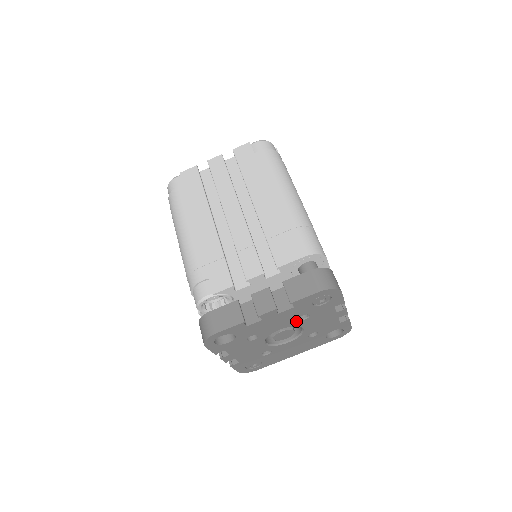
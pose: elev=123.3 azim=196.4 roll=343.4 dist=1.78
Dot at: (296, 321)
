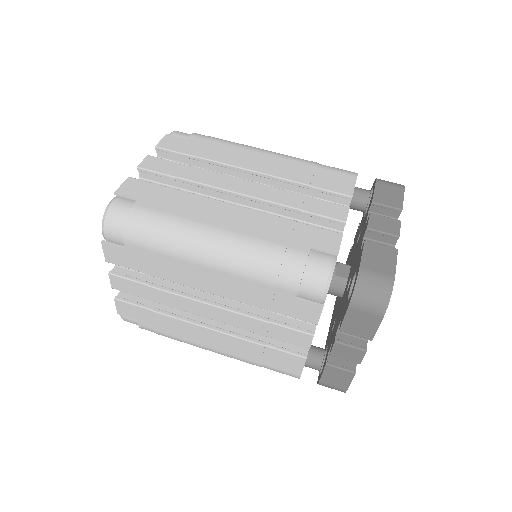
Dot at: occluded
